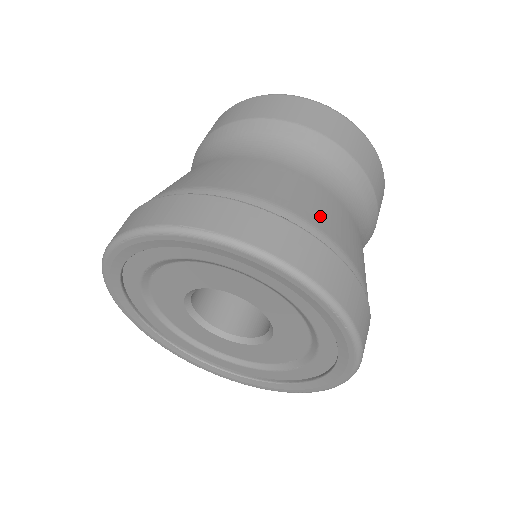
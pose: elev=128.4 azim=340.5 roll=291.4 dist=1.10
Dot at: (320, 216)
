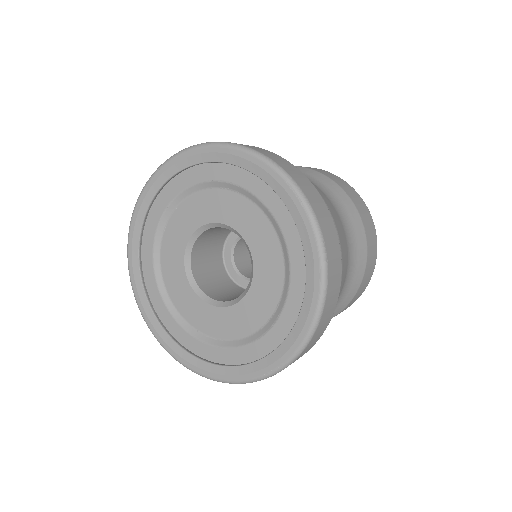
Dot at: occluded
